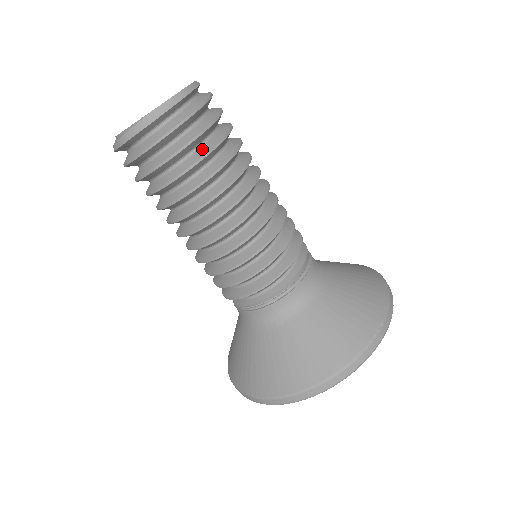
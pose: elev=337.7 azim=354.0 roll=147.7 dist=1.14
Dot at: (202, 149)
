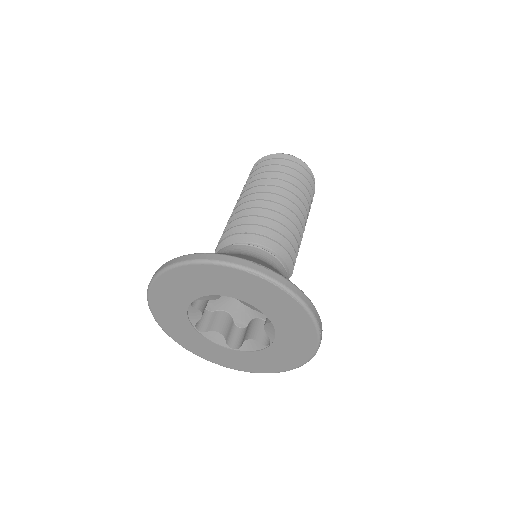
Dot at: occluded
